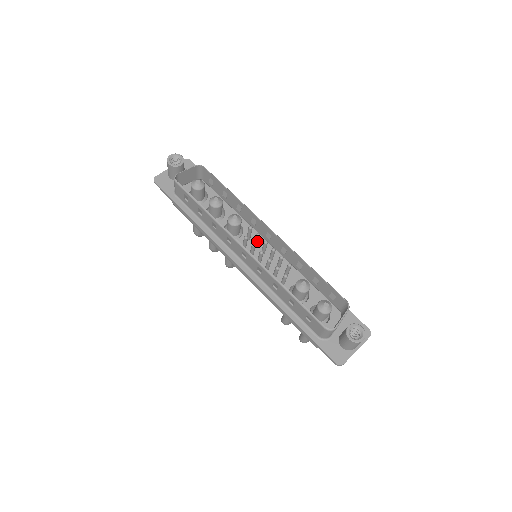
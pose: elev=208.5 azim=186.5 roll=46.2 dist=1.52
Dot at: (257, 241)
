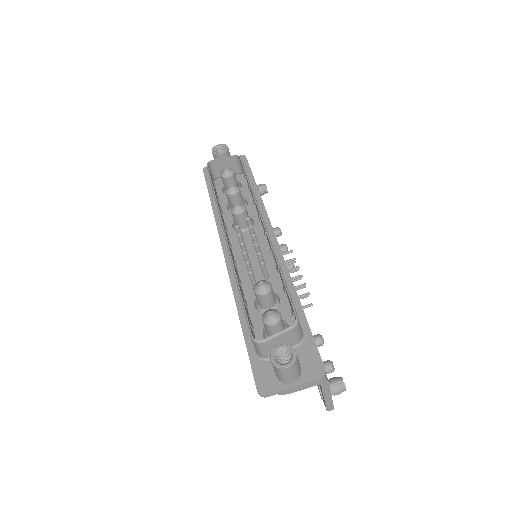
Dot at: occluded
